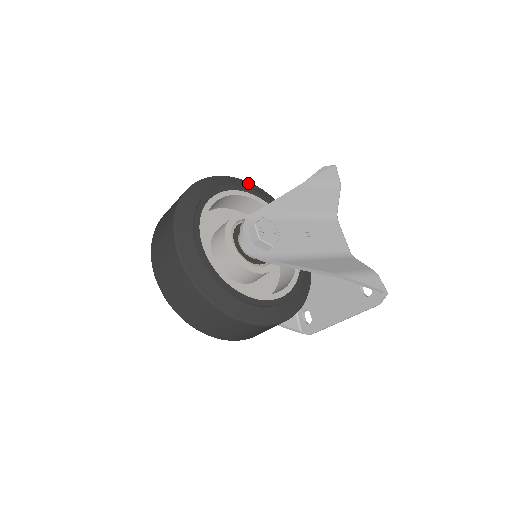
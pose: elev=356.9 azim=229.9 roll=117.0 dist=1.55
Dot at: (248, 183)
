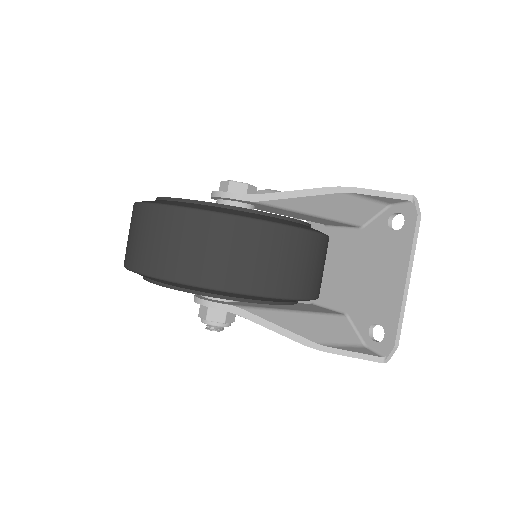
Dot at: occluded
